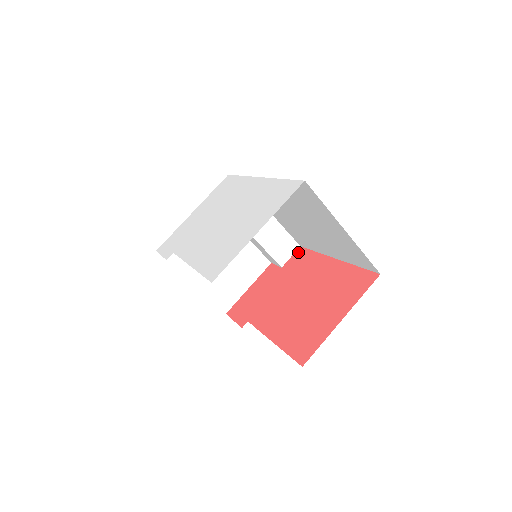
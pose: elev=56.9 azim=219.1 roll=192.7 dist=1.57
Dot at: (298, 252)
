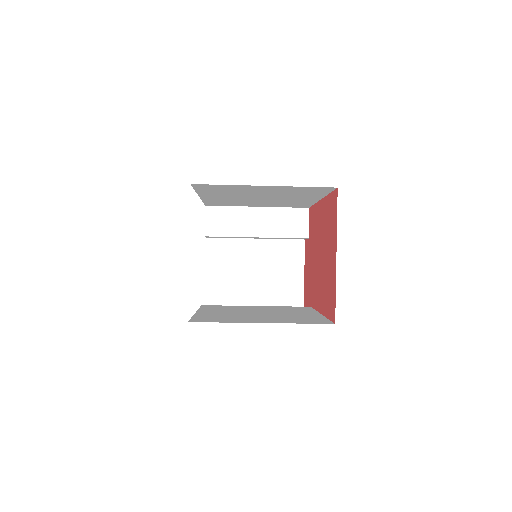
Dot at: (309, 215)
